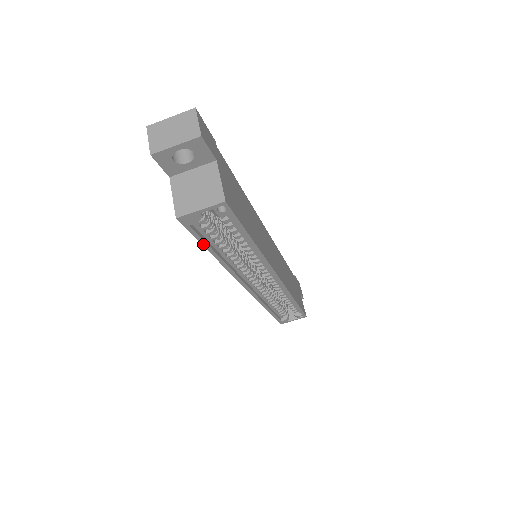
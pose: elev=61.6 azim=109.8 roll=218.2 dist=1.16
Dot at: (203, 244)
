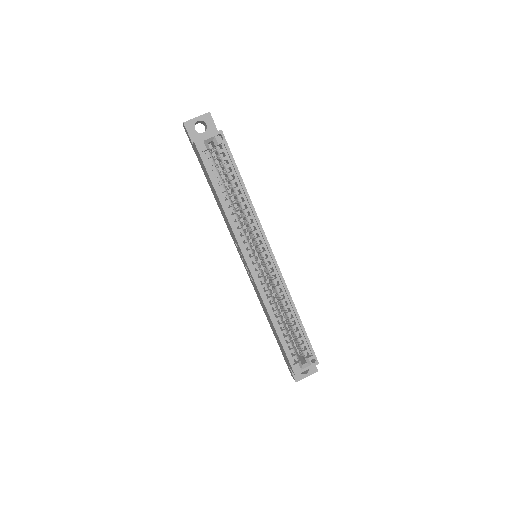
Dot at: (211, 178)
